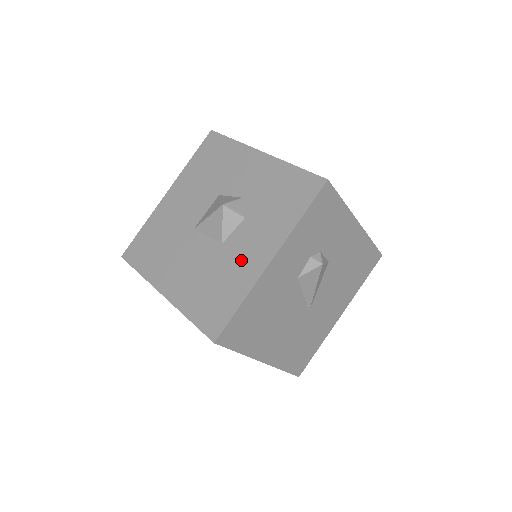
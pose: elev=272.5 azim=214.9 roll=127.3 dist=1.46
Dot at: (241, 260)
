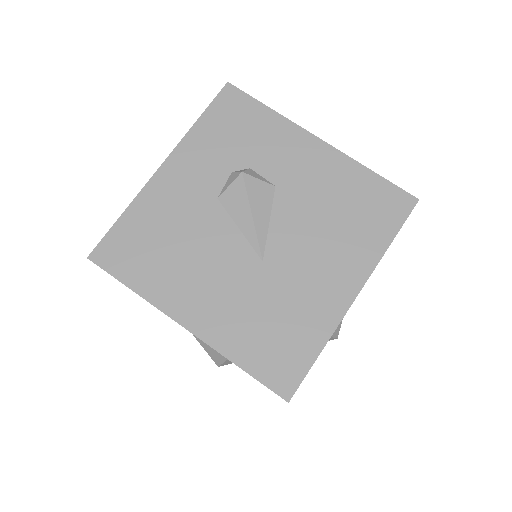
Dot at: occluded
